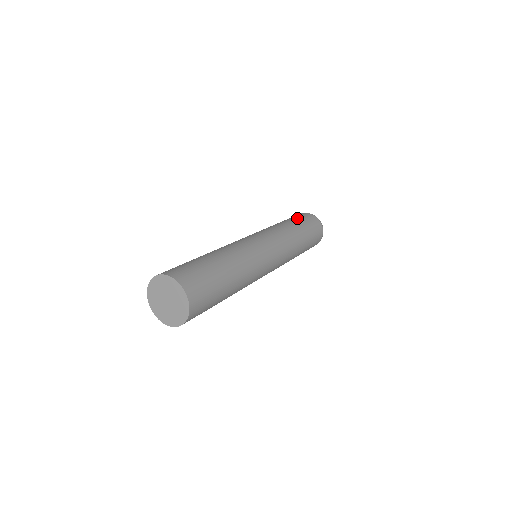
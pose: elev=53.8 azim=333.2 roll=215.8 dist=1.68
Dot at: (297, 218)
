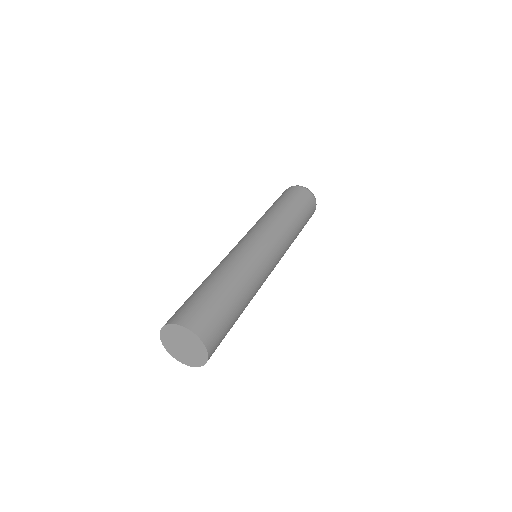
Dot at: (295, 200)
